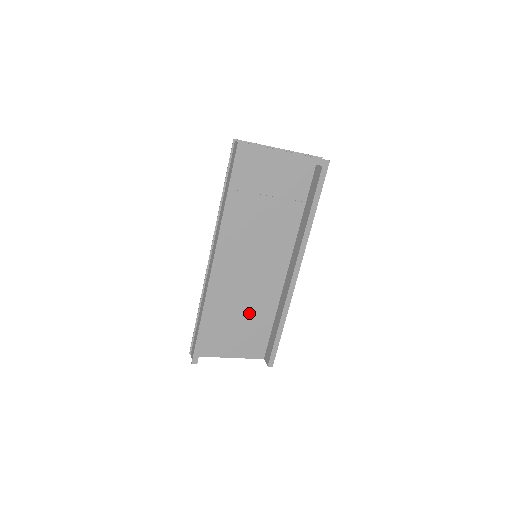
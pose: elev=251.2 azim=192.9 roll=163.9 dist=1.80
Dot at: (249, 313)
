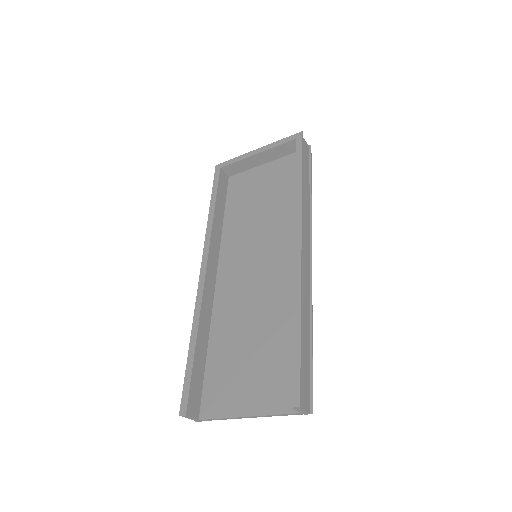
Dot at: (263, 334)
